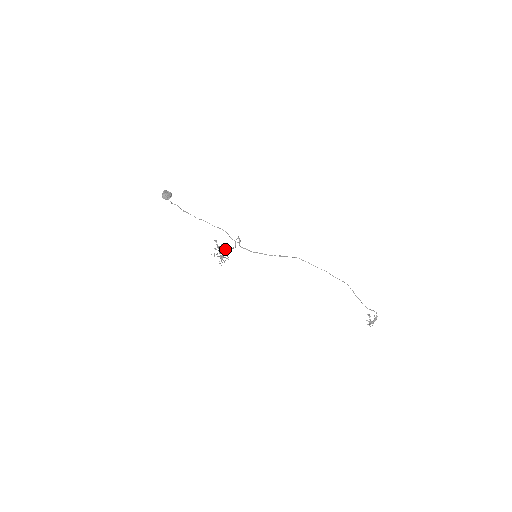
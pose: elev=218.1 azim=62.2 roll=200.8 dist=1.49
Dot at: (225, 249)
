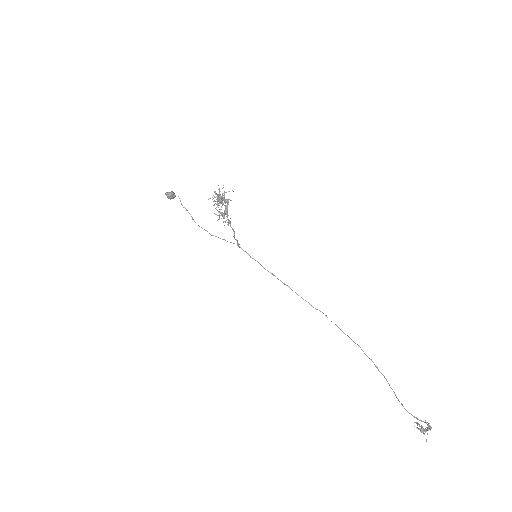
Dot at: (225, 199)
